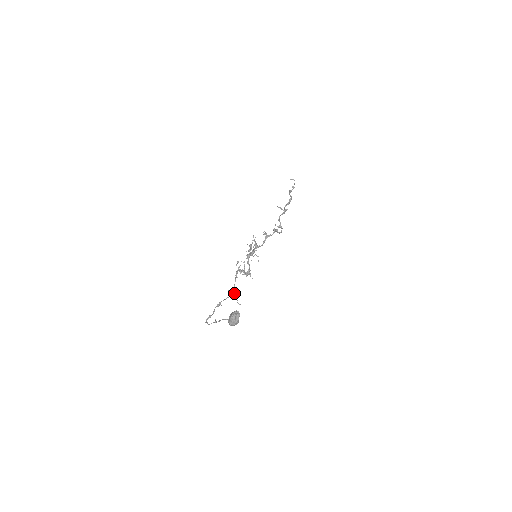
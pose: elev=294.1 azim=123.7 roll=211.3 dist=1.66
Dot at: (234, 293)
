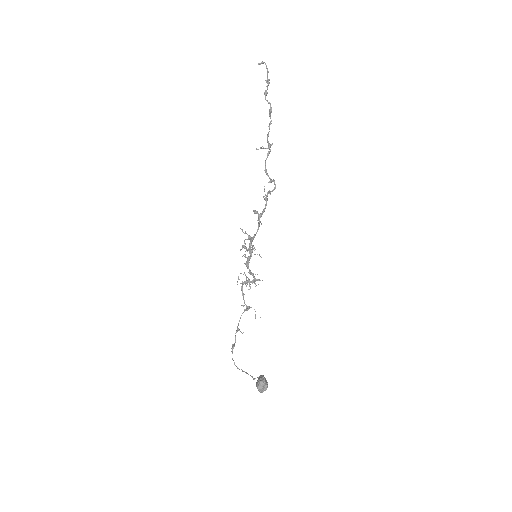
Dot at: (248, 309)
